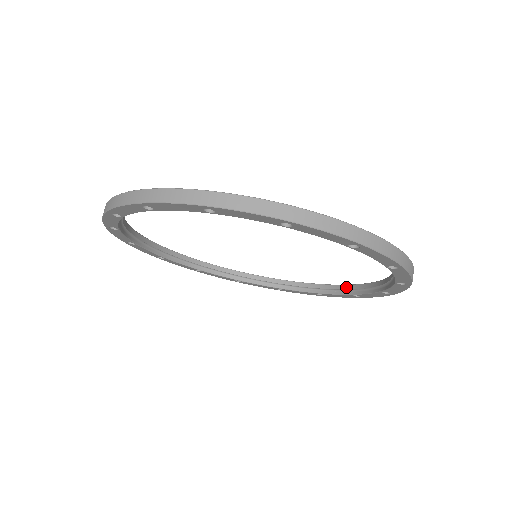
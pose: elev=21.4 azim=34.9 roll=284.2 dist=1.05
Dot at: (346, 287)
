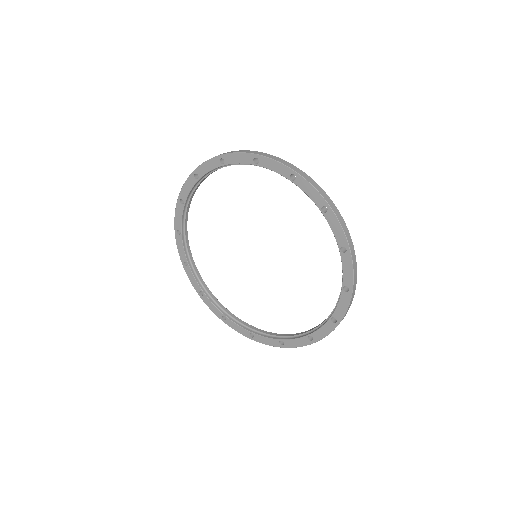
Dot at: (305, 332)
